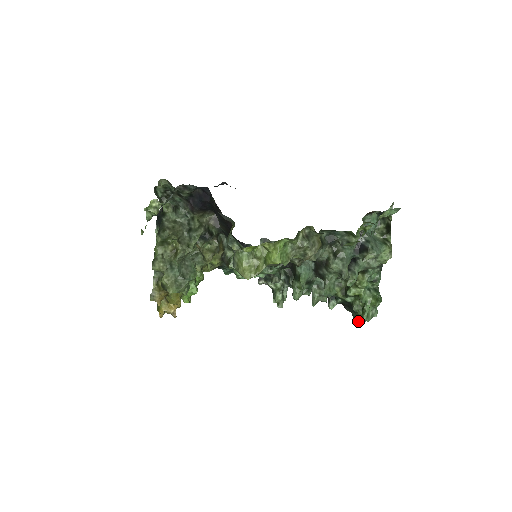
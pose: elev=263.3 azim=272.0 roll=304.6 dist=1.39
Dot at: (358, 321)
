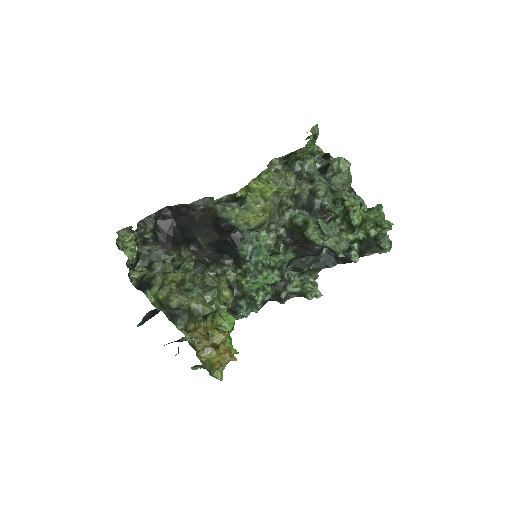
Dot at: (387, 249)
